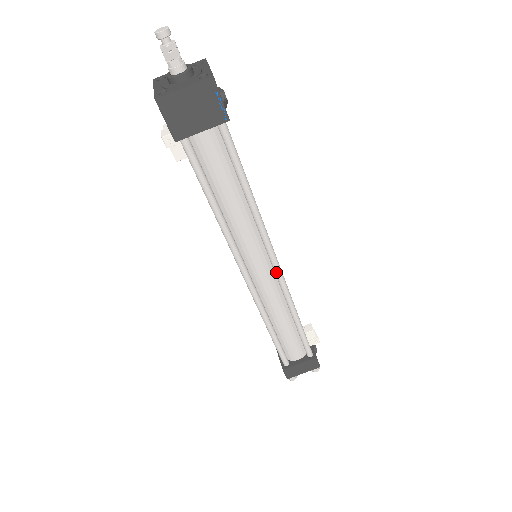
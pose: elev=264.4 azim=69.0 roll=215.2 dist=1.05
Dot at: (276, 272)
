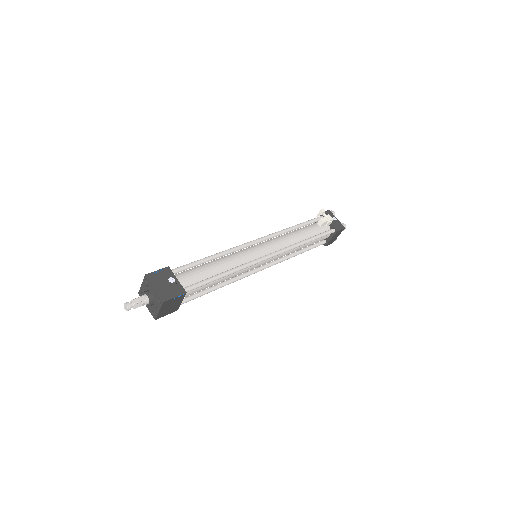
Dot at: occluded
